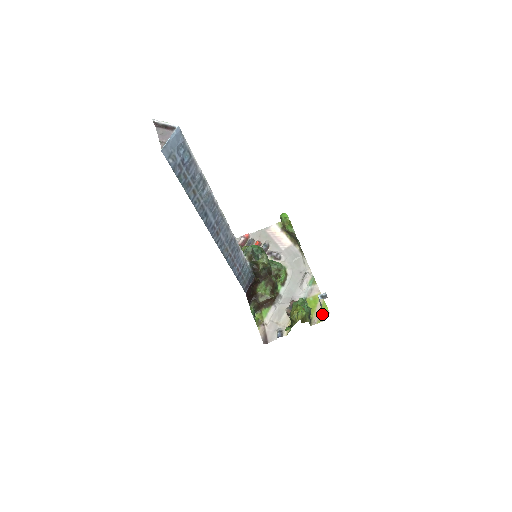
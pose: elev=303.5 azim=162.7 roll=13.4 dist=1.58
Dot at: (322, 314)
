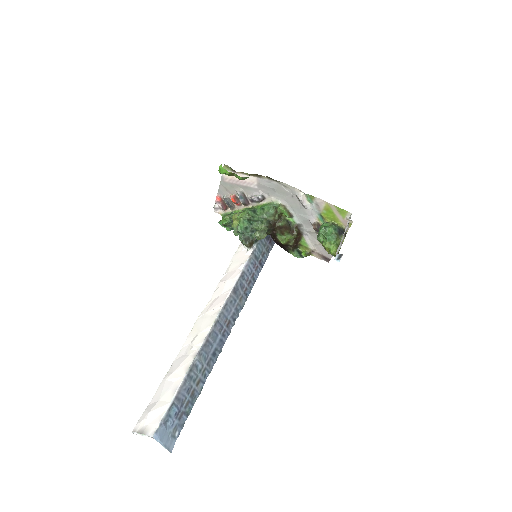
Dot at: (346, 219)
